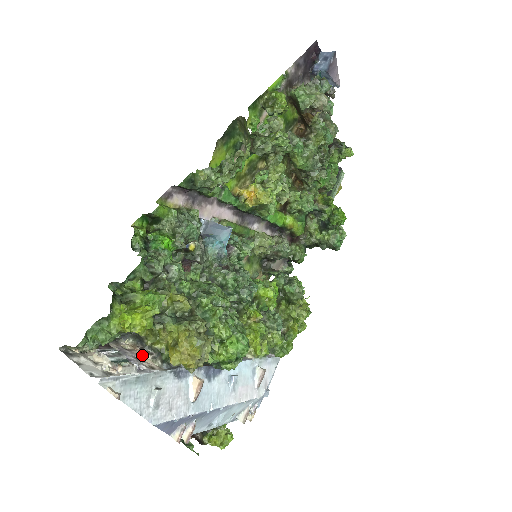
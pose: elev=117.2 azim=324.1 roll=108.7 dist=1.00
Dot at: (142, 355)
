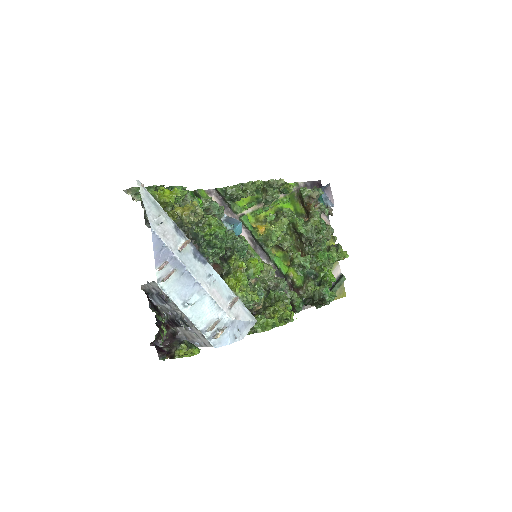
Dot at: occluded
